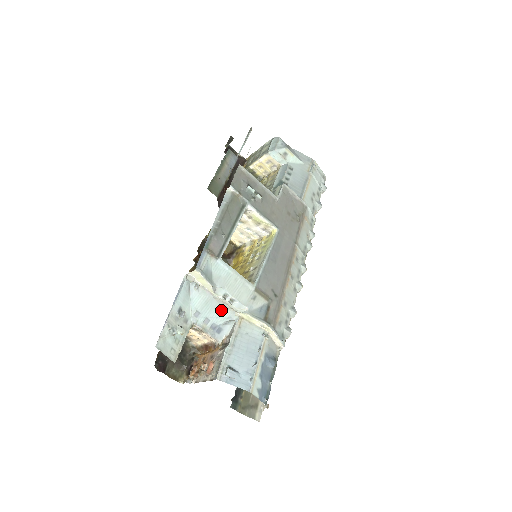
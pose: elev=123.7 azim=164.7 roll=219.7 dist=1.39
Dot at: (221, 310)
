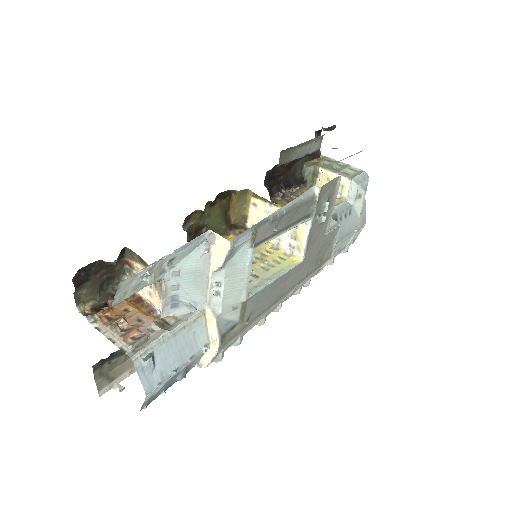
Dot at: (198, 290)
